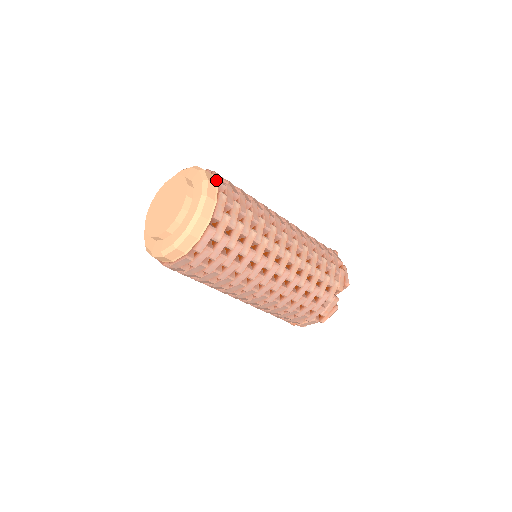
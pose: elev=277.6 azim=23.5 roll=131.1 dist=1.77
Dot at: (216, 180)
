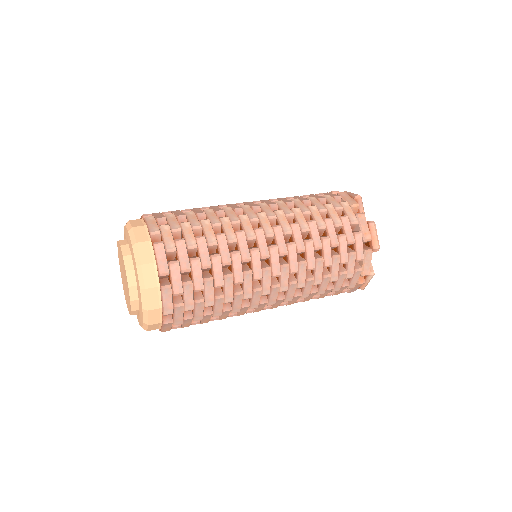
Dot at: occluded
